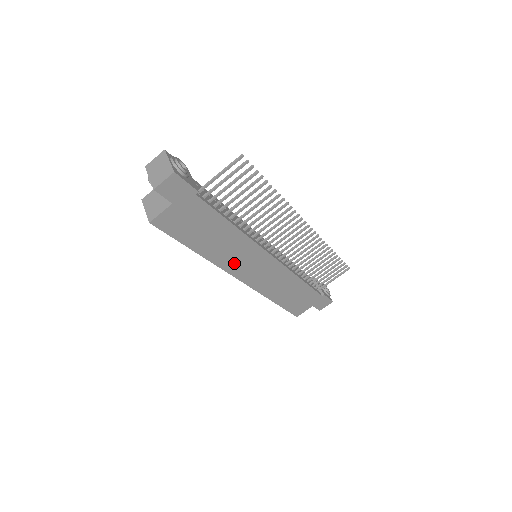
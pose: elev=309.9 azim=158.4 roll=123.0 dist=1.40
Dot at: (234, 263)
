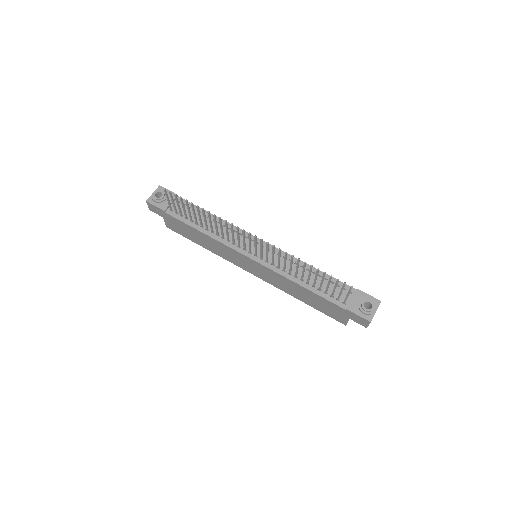
Dot at: (232, 259)
